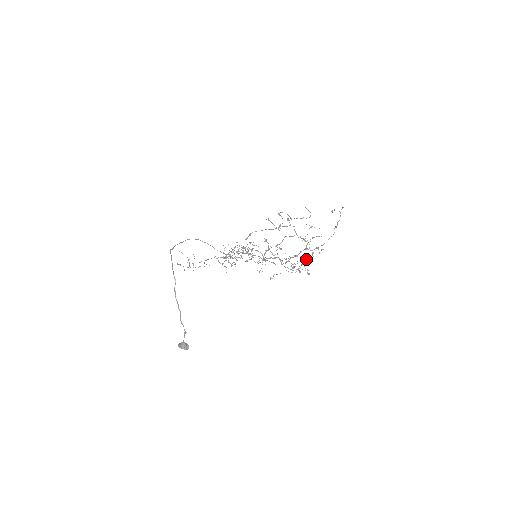
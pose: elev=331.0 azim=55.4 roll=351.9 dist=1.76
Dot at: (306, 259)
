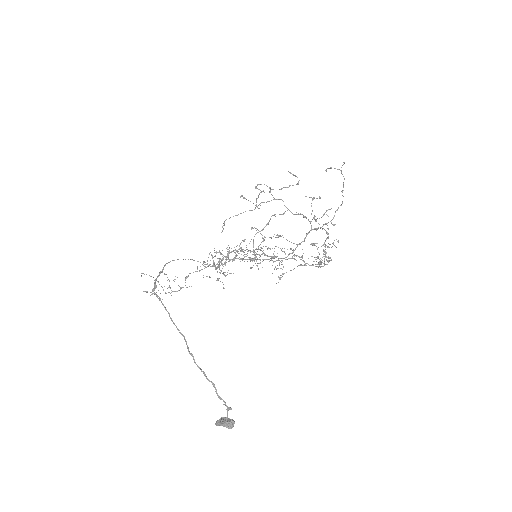
Dot at: (326, 245)
